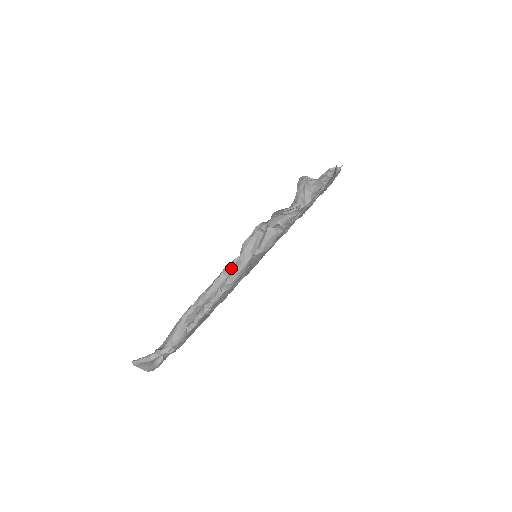
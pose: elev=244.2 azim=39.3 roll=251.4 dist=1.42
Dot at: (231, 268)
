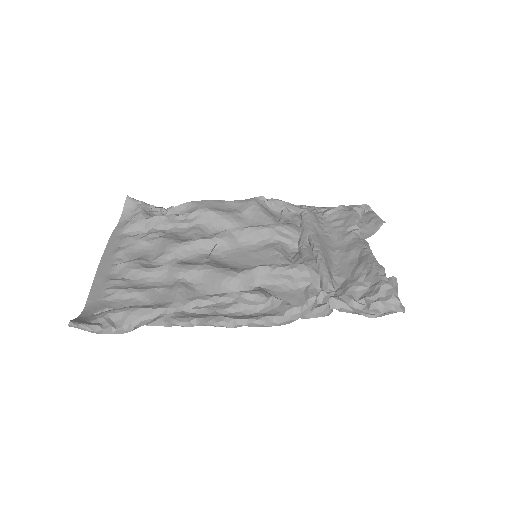
Dot at: (255, 301)
